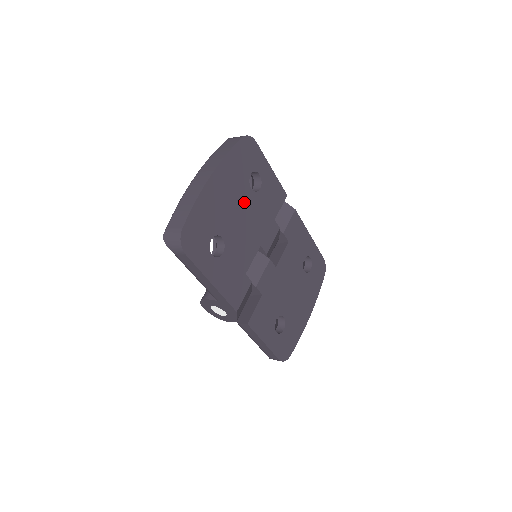
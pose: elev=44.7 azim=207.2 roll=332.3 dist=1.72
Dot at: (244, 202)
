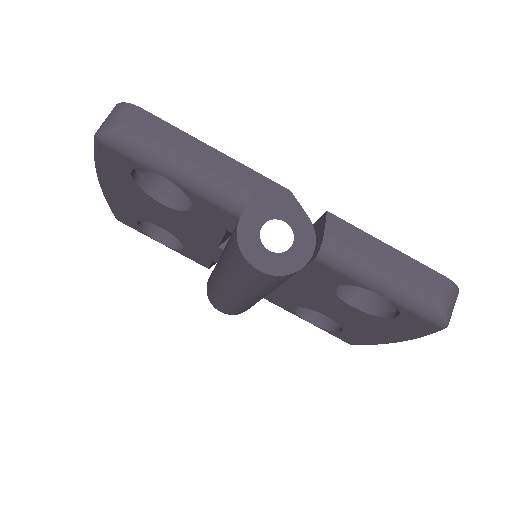
Dot at: occluded
